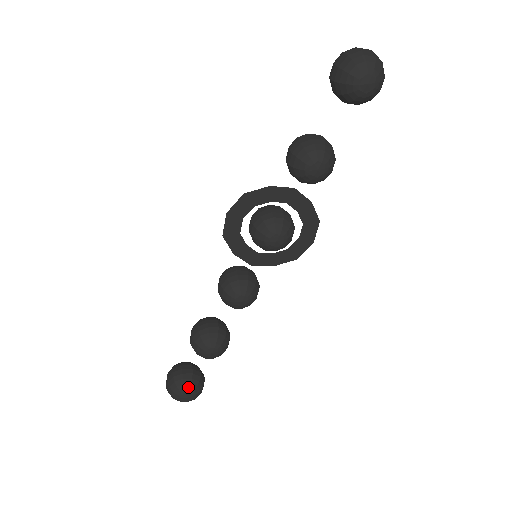
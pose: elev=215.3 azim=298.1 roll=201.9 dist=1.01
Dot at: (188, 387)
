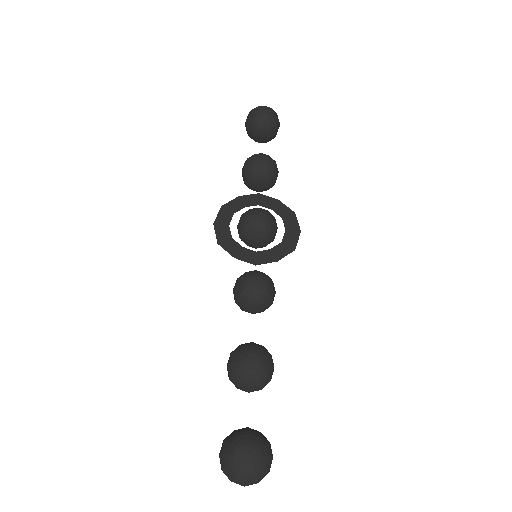
Dot at: (245, 437)
